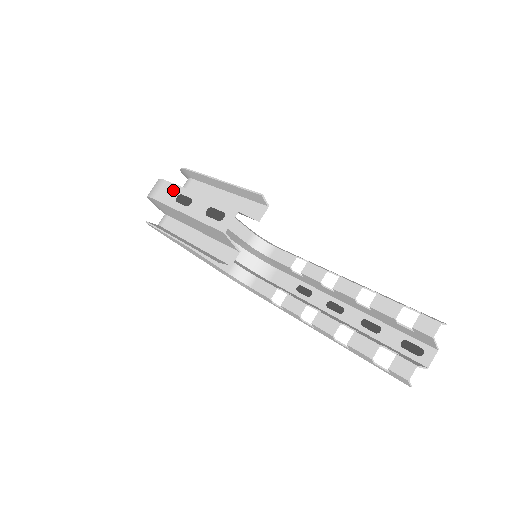
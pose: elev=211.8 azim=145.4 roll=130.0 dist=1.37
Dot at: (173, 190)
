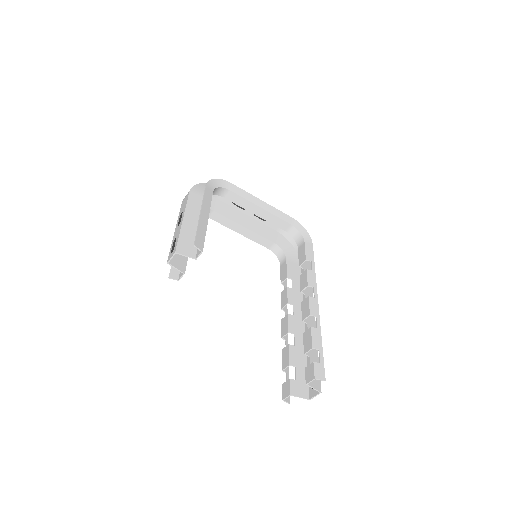
Dot at: (184, 205)
